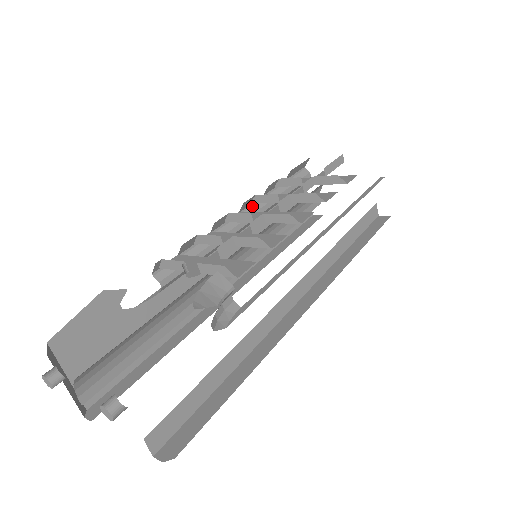
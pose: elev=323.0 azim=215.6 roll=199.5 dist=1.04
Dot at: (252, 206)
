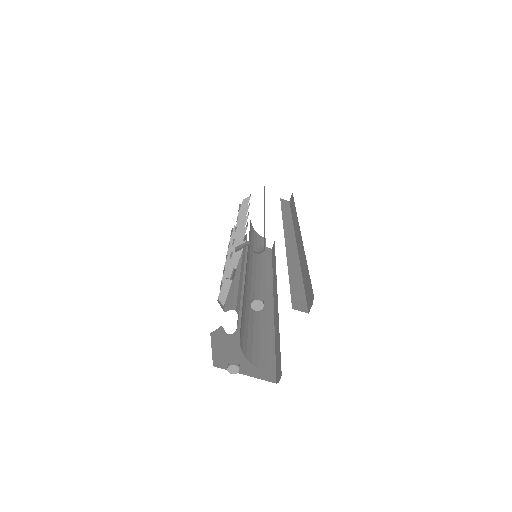
Dot at: occluded
